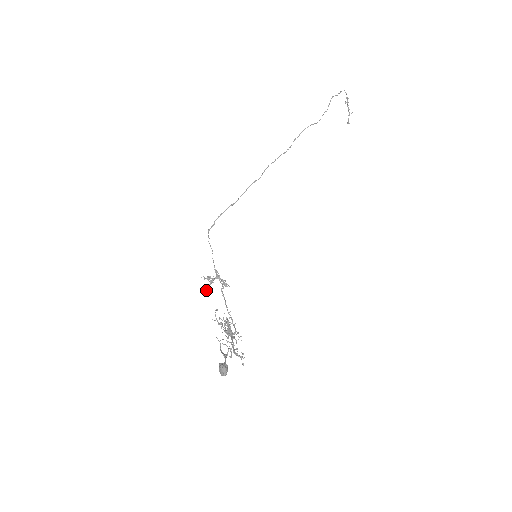
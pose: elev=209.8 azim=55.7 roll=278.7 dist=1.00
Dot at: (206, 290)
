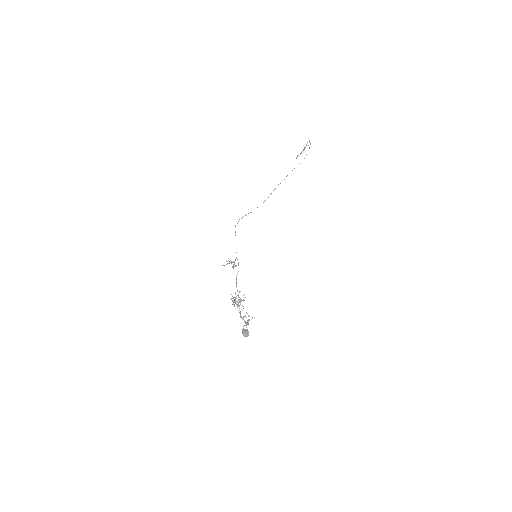
Dot at: occluded
